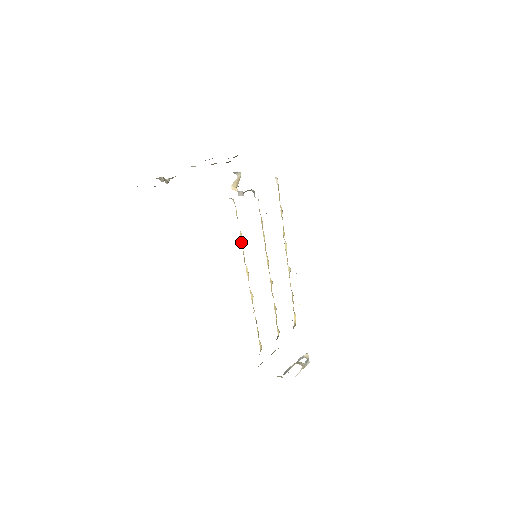
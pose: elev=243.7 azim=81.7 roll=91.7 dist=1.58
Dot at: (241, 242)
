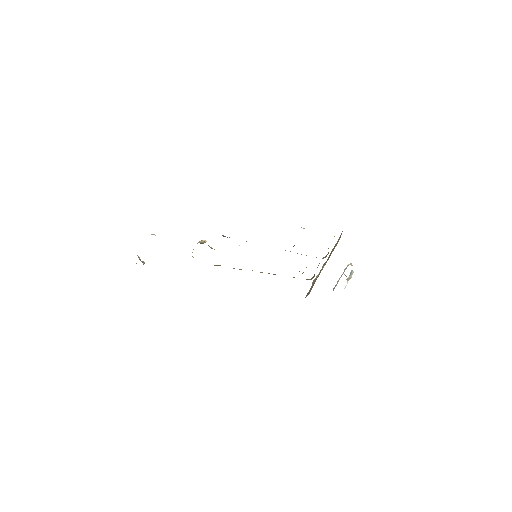
Dot at: occluded
